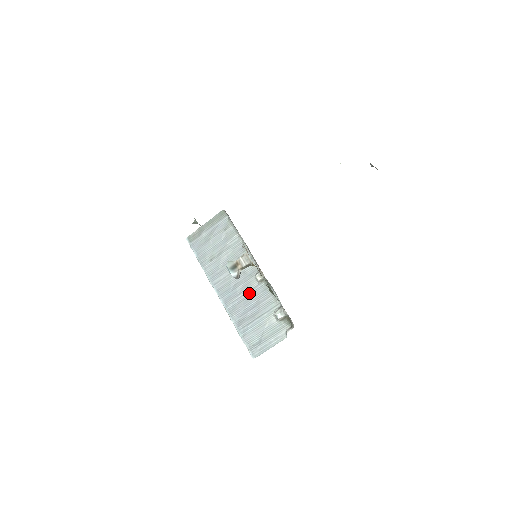
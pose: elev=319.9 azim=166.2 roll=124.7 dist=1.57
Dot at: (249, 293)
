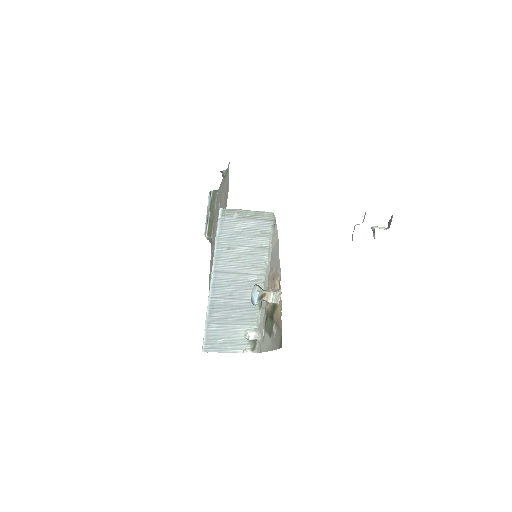
Dot at: (239, 301)
